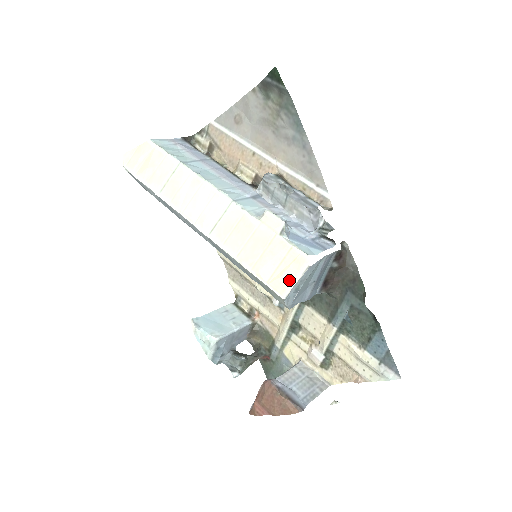
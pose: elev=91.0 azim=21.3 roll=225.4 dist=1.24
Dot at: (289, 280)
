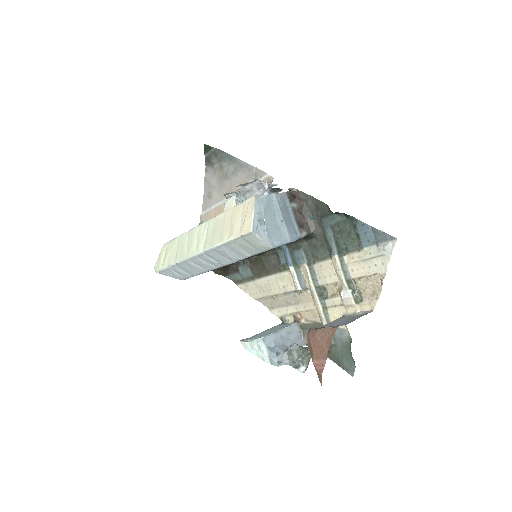
Dot at: (249, 218)
